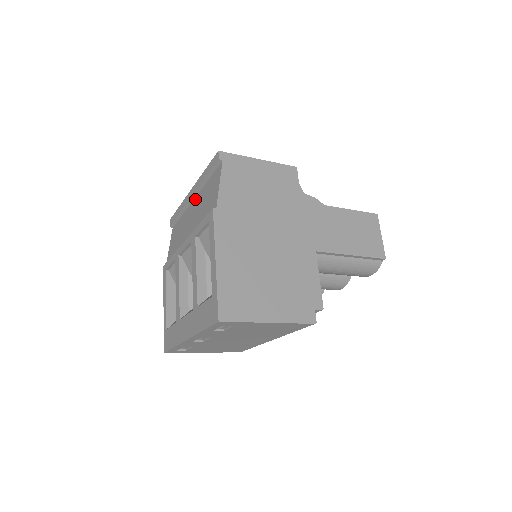
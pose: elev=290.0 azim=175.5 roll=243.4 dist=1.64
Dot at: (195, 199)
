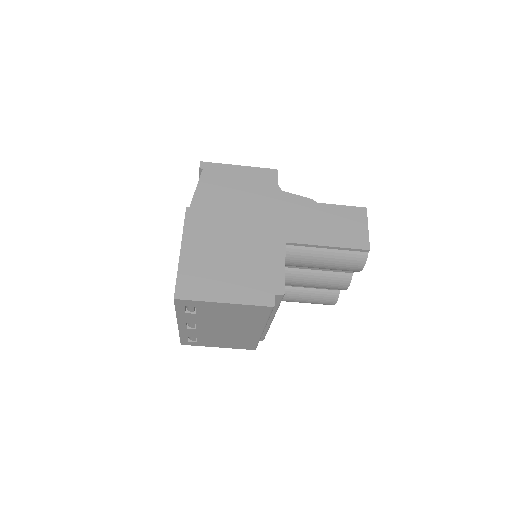
Dot at: occluded
